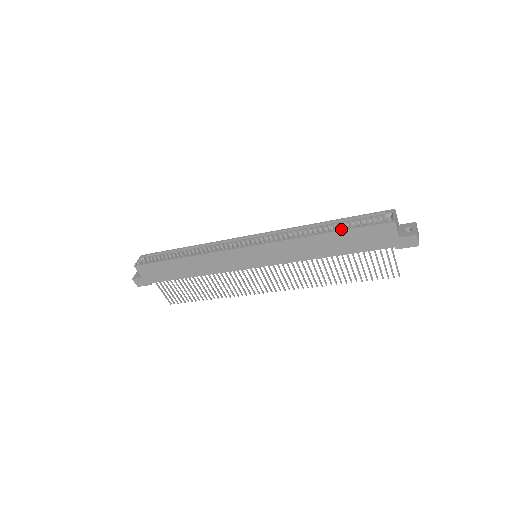
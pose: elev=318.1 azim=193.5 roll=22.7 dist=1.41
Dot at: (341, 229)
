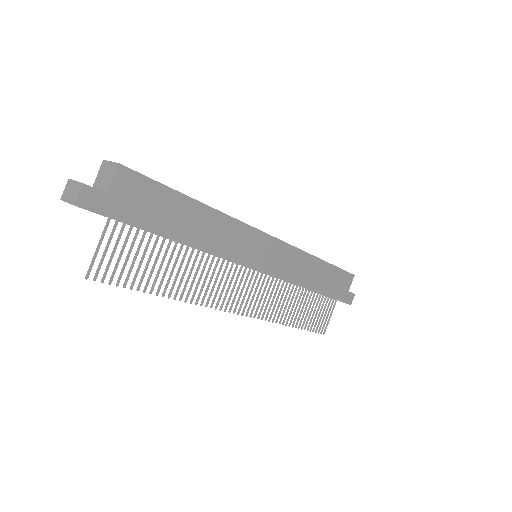
Dot at: occluded
